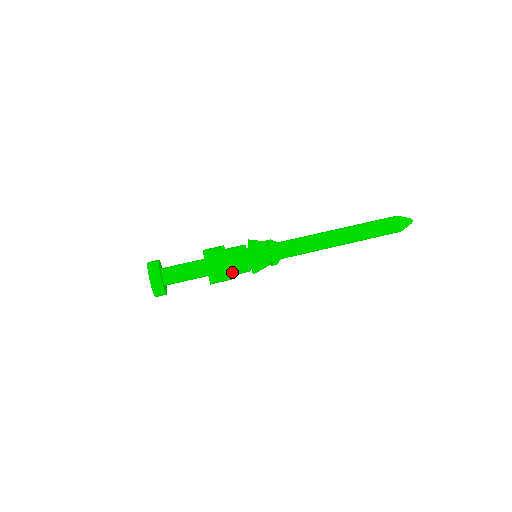
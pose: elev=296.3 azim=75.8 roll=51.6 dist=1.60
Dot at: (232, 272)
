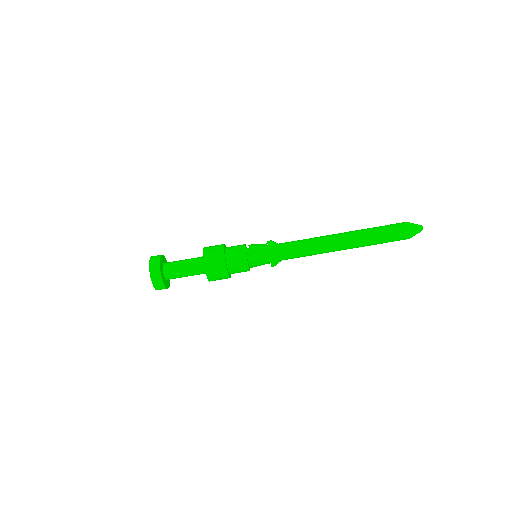
Dot at: occluded
